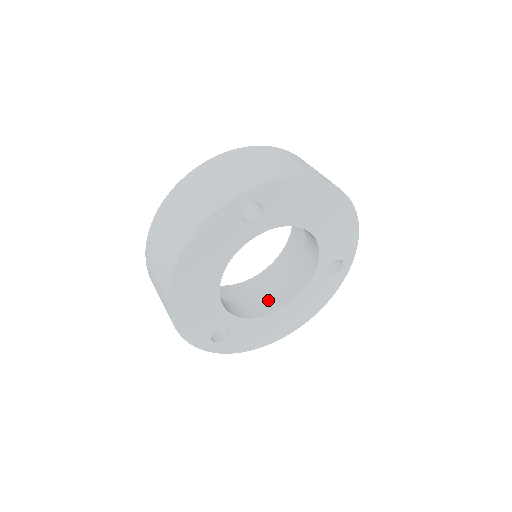
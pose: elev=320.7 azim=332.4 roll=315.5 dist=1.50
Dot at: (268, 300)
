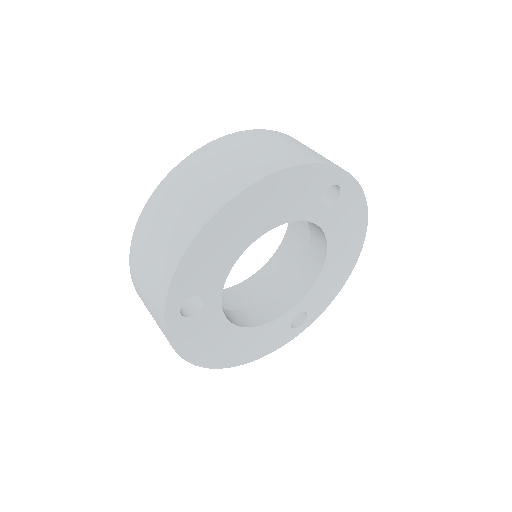
Dot at: (229, 313)
